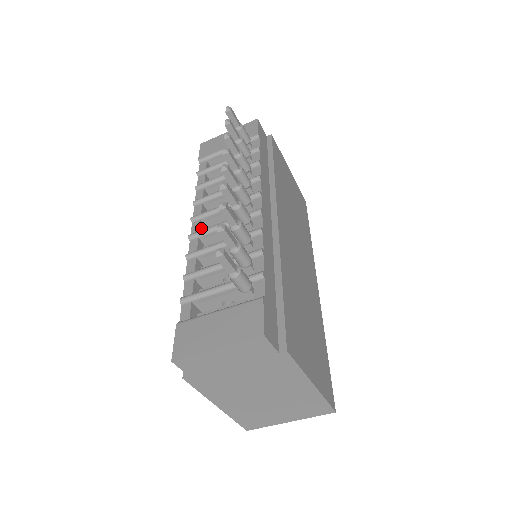
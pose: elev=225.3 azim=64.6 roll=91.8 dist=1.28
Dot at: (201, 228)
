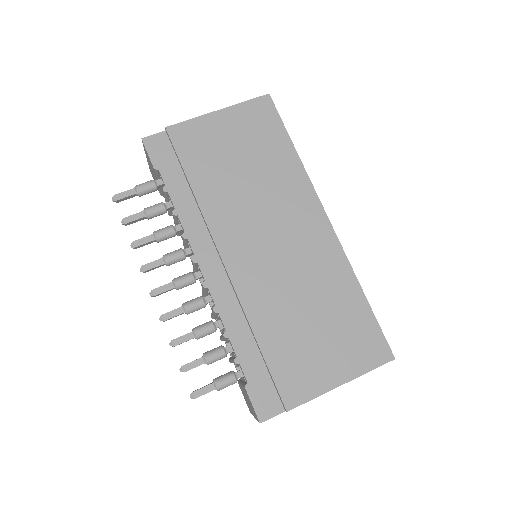
Dot at: occluded
